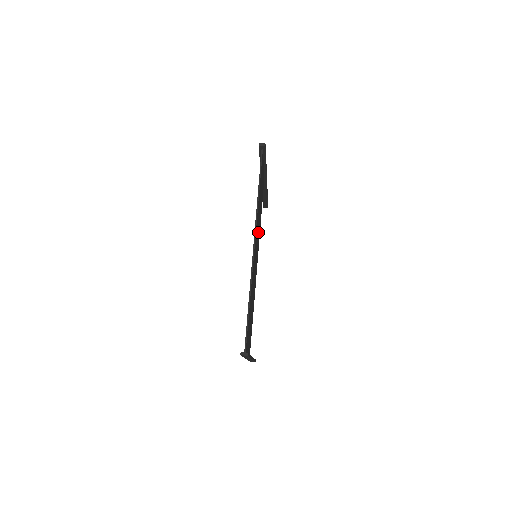
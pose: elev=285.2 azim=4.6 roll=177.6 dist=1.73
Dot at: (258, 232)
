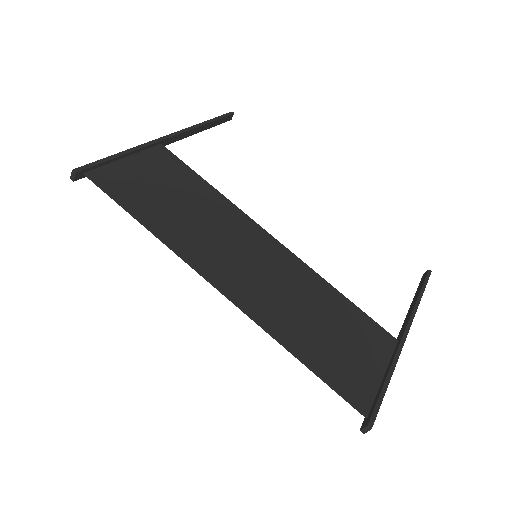
Dot at: (223, 230)
